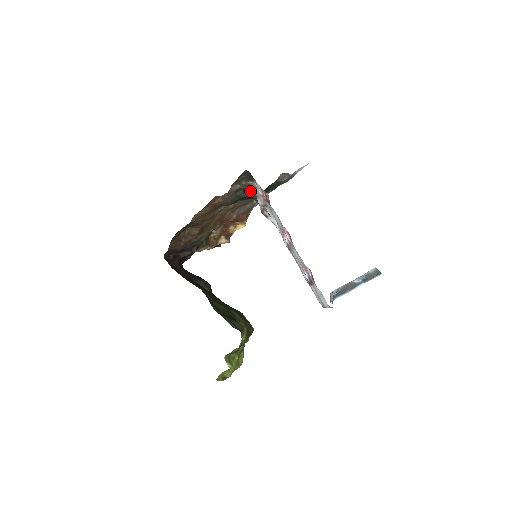
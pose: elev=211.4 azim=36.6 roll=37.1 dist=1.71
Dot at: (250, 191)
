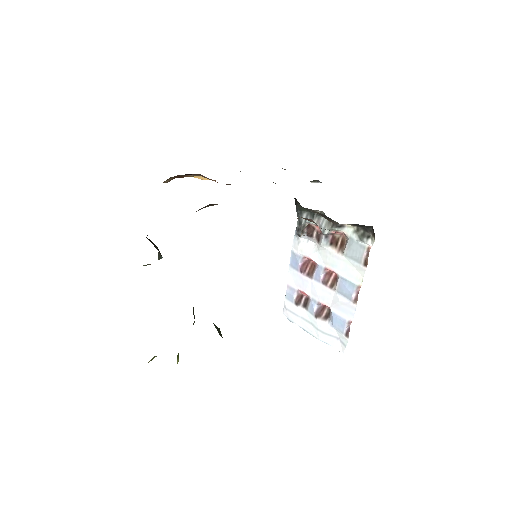
Dot at: (328, 220)
